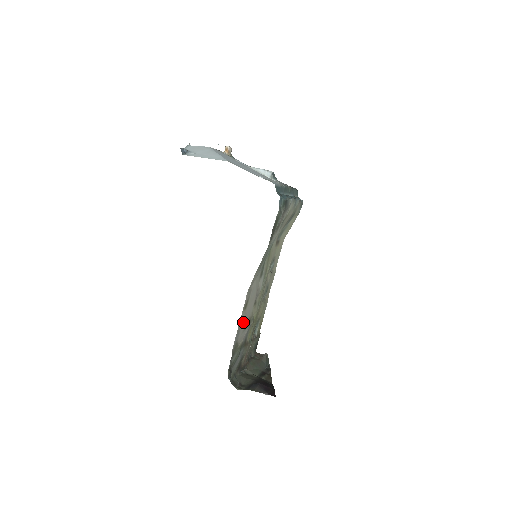
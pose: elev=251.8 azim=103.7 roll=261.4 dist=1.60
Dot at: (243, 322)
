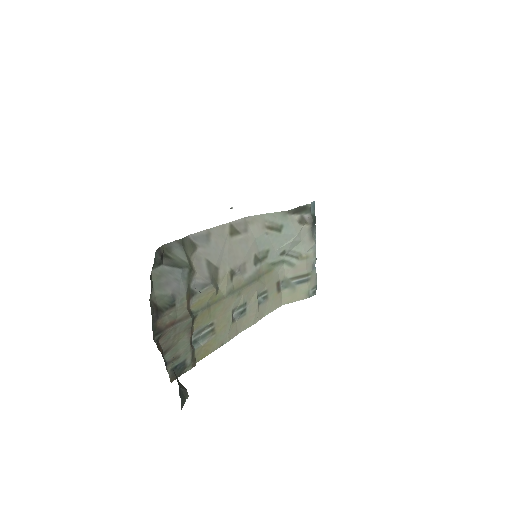
Dot at: (216, 246)
